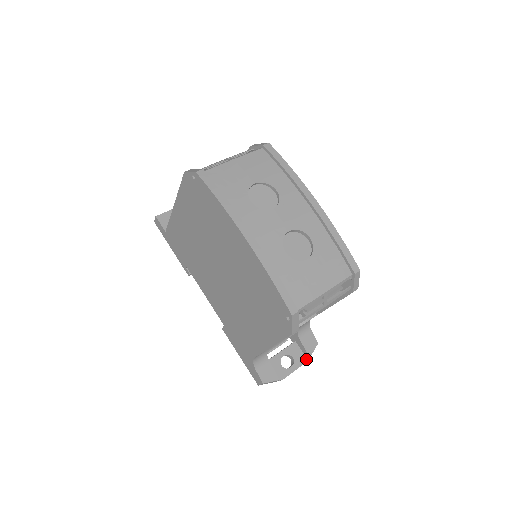
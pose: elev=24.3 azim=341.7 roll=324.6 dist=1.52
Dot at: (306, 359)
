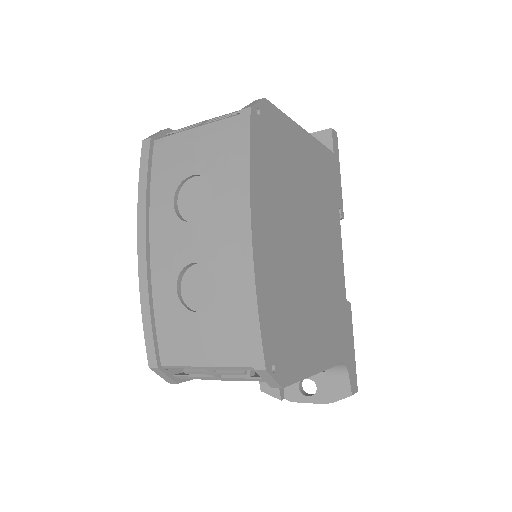
Dot at: occluded
